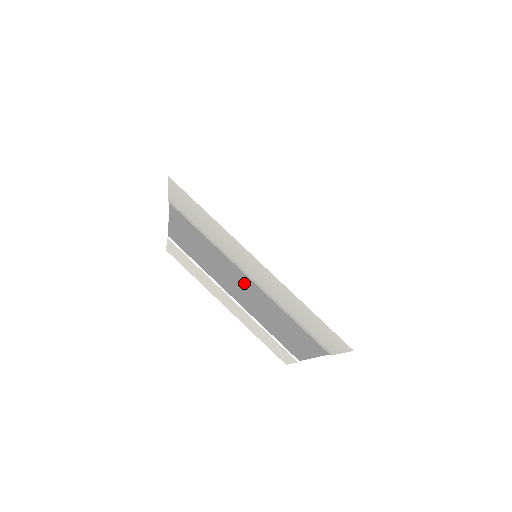
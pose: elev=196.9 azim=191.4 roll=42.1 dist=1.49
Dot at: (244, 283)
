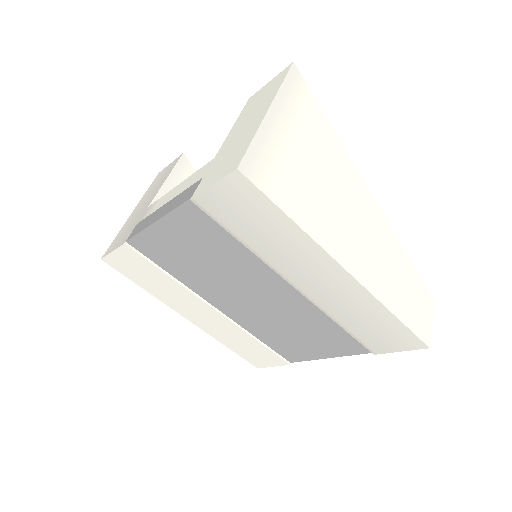
Dot at: (268, 292)
